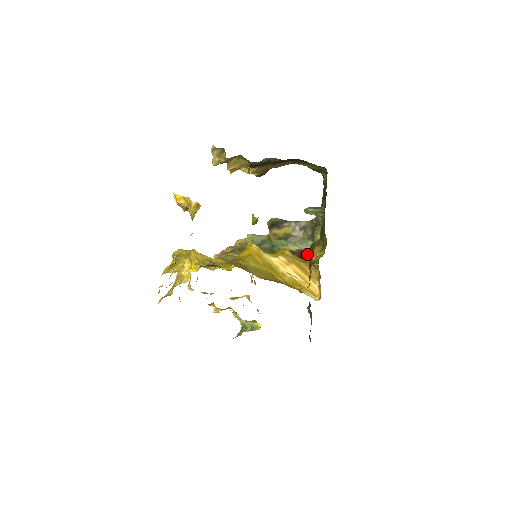
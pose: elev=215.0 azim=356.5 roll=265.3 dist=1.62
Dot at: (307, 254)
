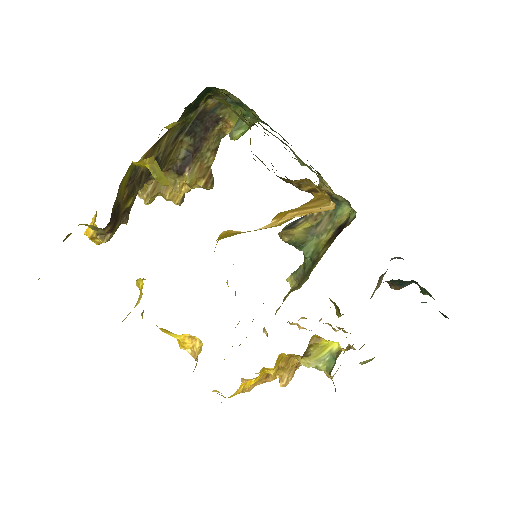
Dot at: (344, 223)
